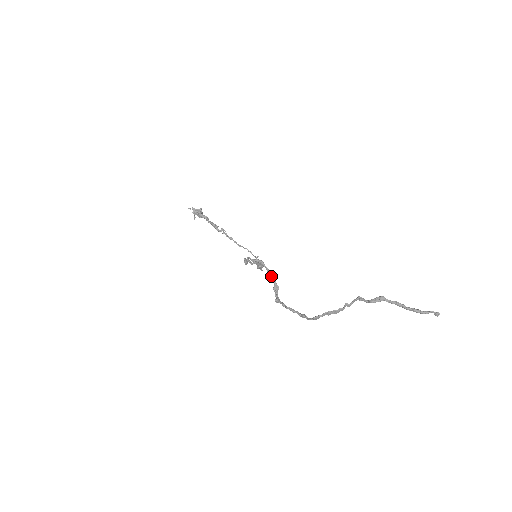
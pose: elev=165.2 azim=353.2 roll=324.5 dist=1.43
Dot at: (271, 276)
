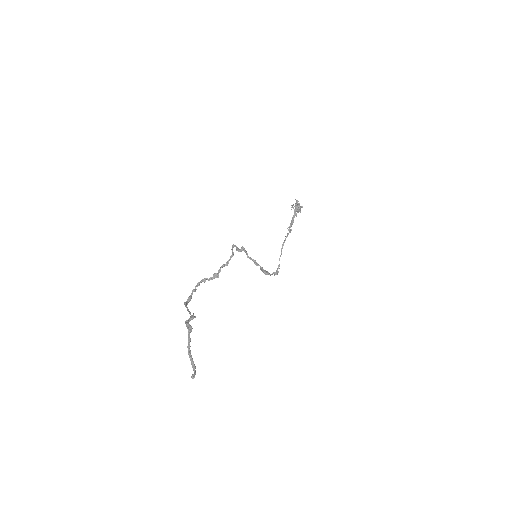
Dot at: (222, 266)
